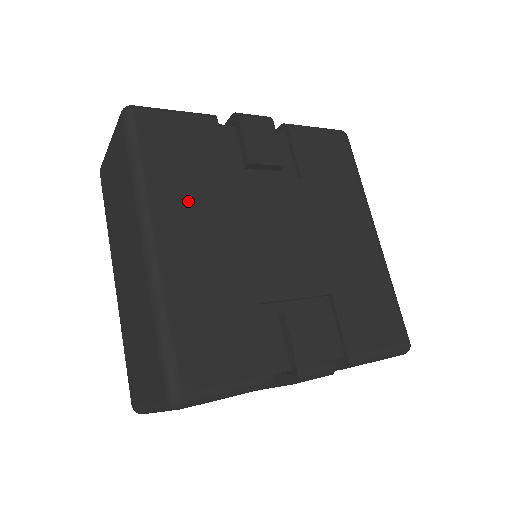
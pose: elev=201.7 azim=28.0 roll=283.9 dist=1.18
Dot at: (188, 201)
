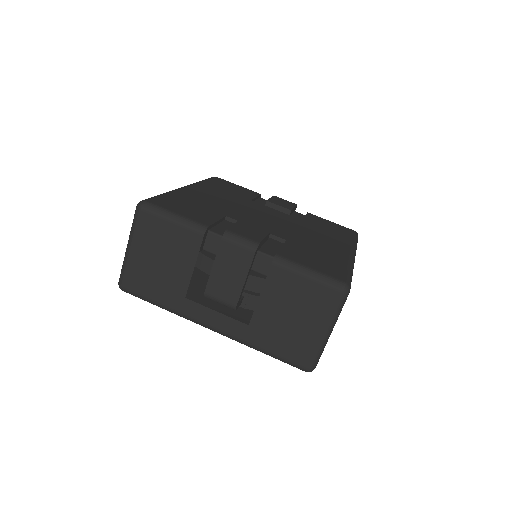
Dot at: (218, 192)
